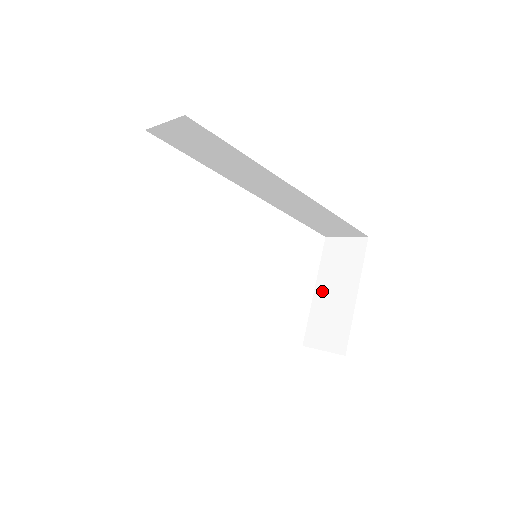
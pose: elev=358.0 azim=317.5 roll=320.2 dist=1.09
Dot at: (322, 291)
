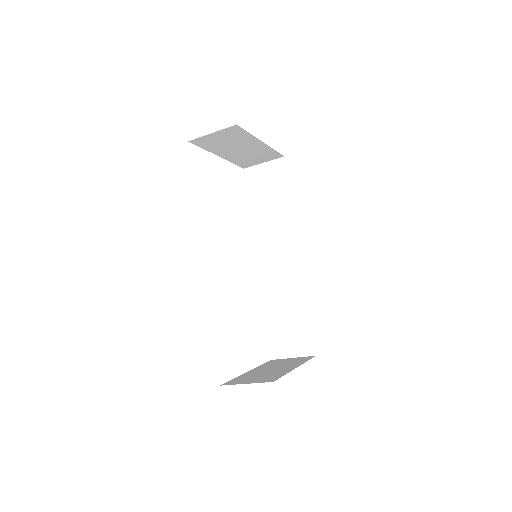
Dot at: (258, 370)
